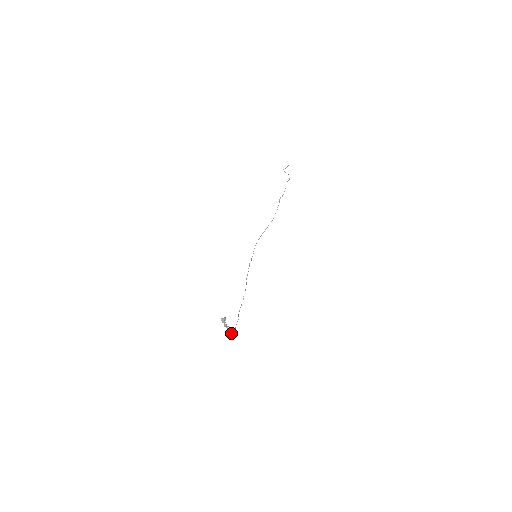
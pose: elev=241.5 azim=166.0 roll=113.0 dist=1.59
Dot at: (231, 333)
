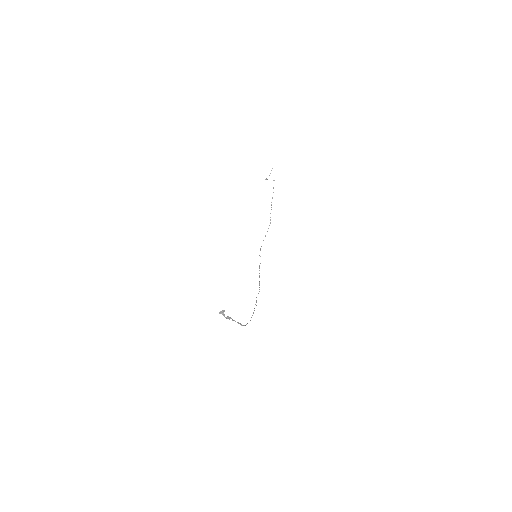
Dot at: (240, 324)
